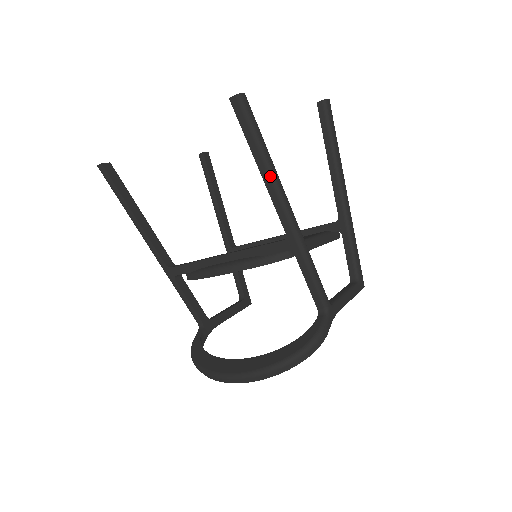
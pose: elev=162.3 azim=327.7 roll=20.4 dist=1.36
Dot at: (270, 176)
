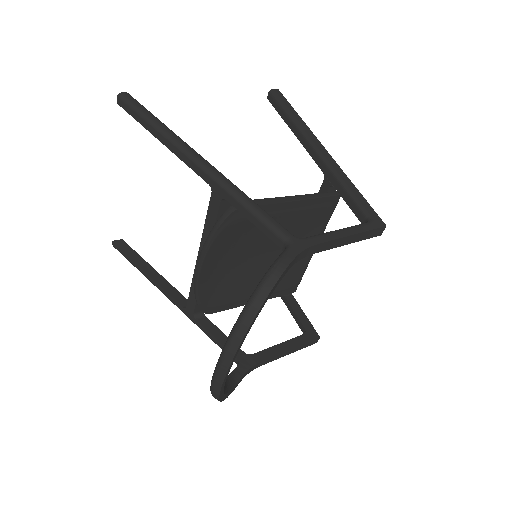
Dot at: (167, 139)
